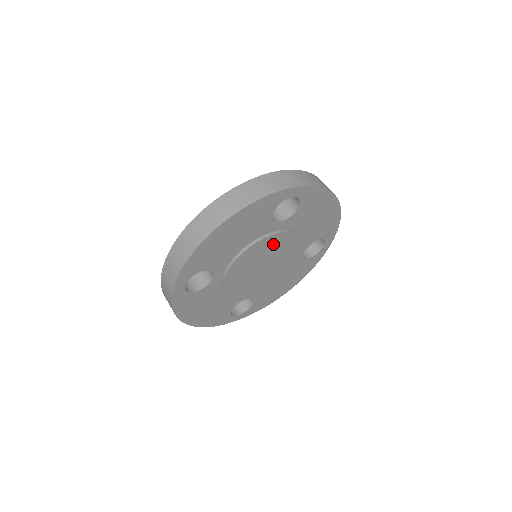
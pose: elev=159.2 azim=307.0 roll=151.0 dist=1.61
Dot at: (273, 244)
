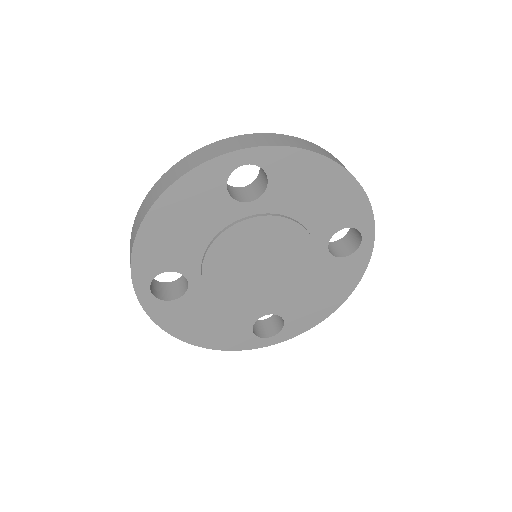
Dot at: (256, 234)
